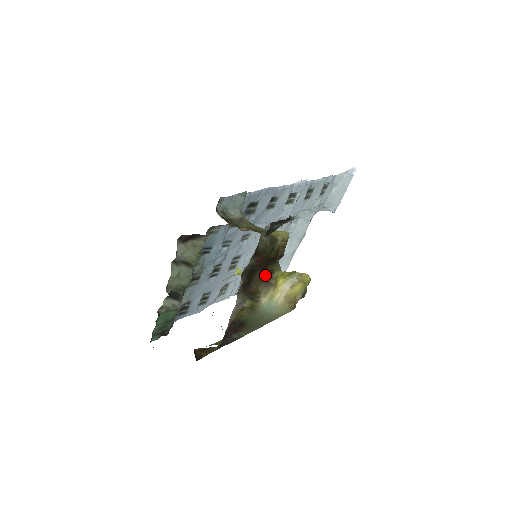
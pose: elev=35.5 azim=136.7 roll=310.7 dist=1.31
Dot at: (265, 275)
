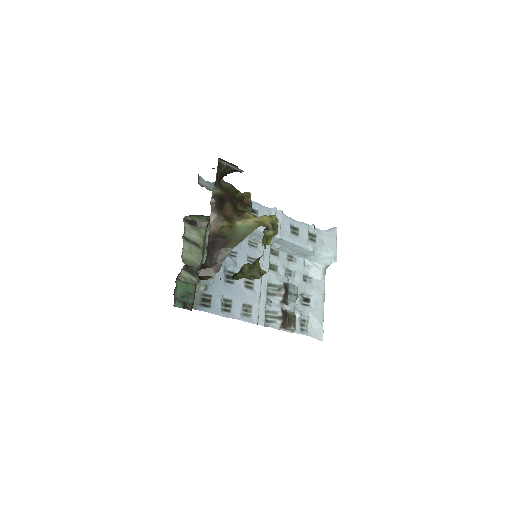
Dot at: (238, 212)
